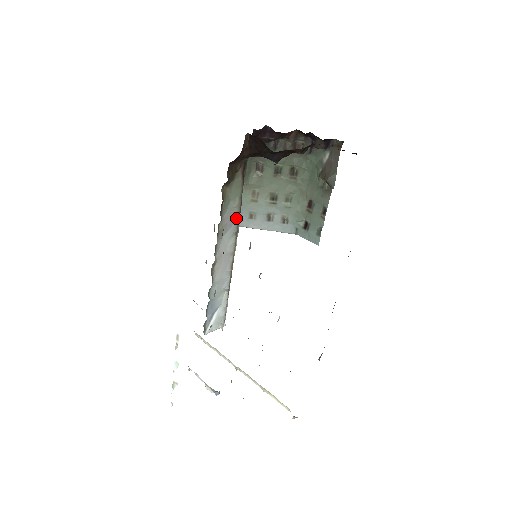
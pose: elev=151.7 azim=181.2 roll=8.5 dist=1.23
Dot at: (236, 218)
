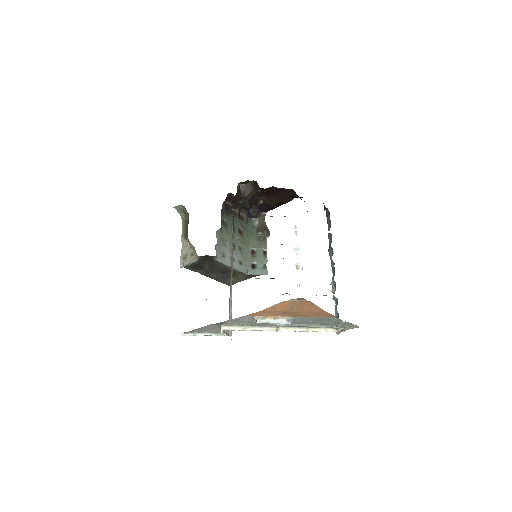
Dot at: (233, 237)
